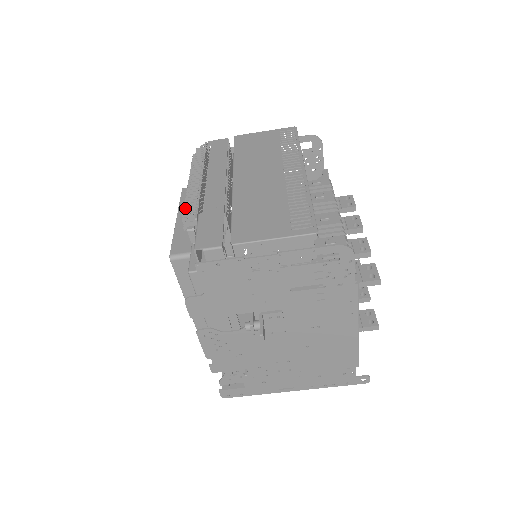
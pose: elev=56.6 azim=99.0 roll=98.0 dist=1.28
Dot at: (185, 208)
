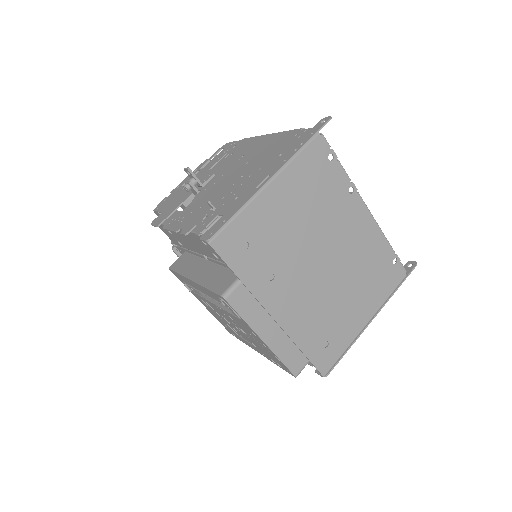
Dot at: occluded
